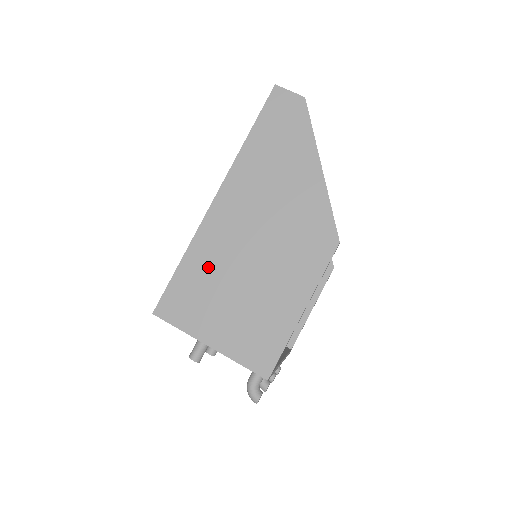
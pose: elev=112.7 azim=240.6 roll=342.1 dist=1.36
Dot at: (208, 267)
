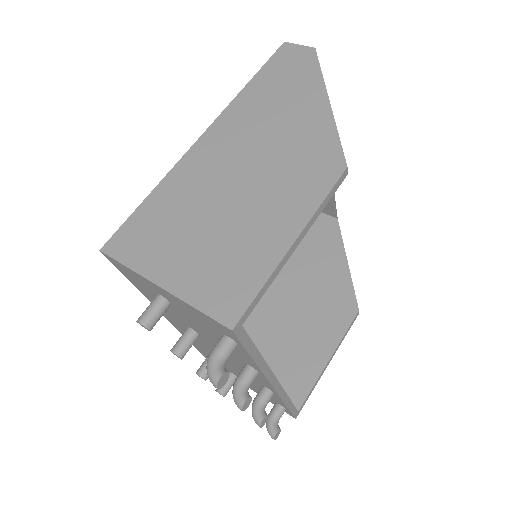
Dot at: (180, 199)
